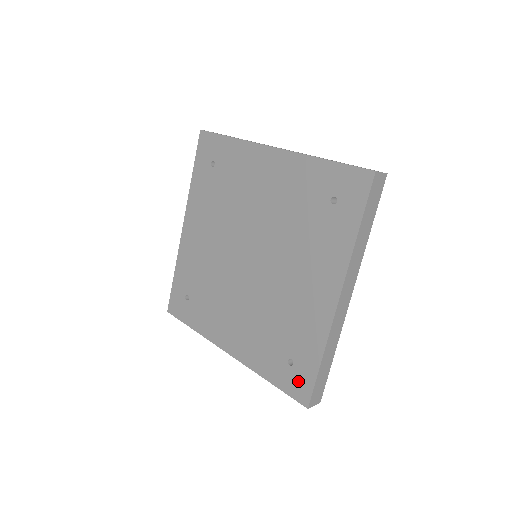
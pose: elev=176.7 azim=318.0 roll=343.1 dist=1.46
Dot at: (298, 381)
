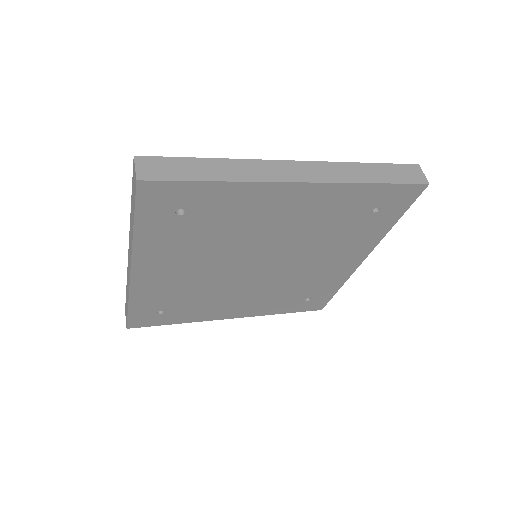
Dot at: (315, 304)
